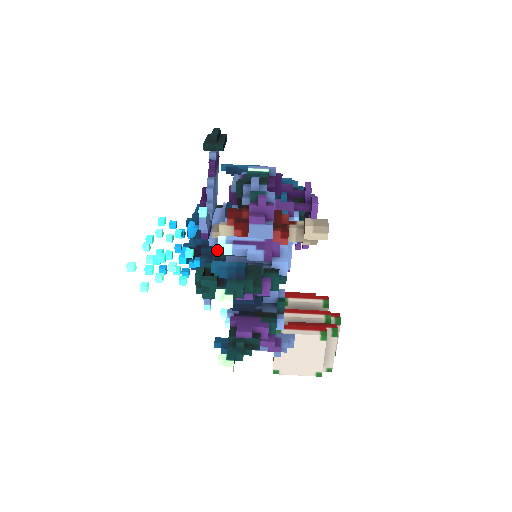
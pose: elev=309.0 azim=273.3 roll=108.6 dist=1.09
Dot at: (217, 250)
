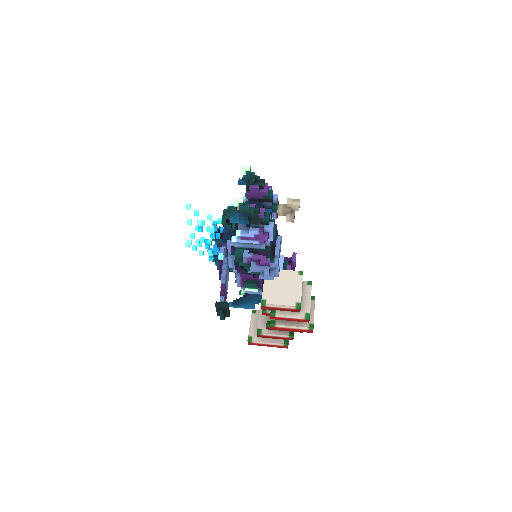
Dot at: occluded
